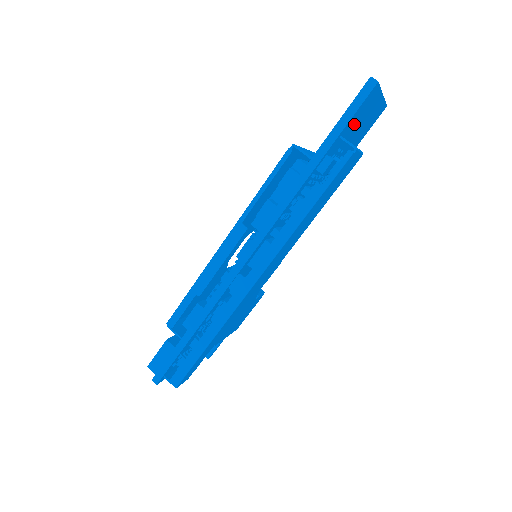
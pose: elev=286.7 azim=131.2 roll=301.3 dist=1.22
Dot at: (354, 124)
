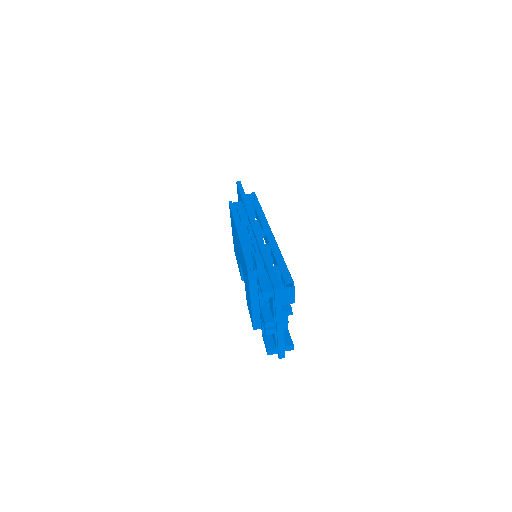
Dot at: occluded
